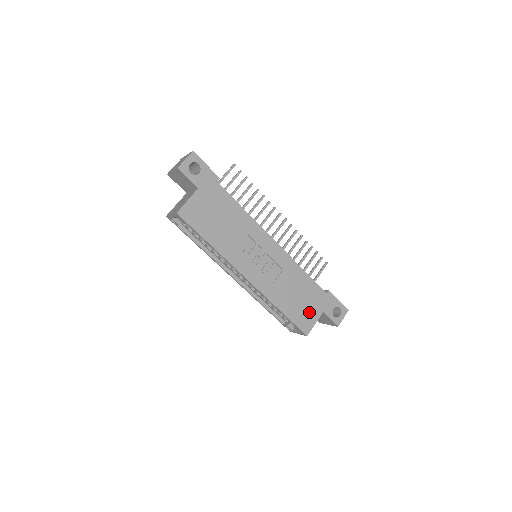
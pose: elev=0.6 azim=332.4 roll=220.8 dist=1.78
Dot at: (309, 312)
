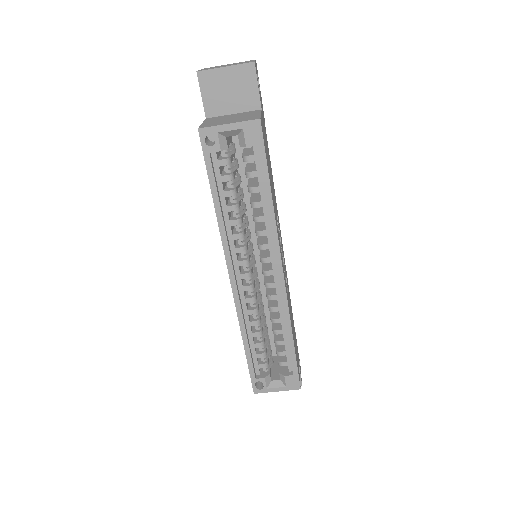
Dot at: occluded
